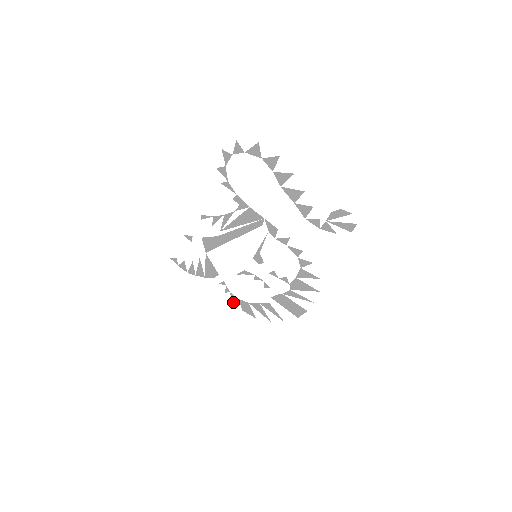
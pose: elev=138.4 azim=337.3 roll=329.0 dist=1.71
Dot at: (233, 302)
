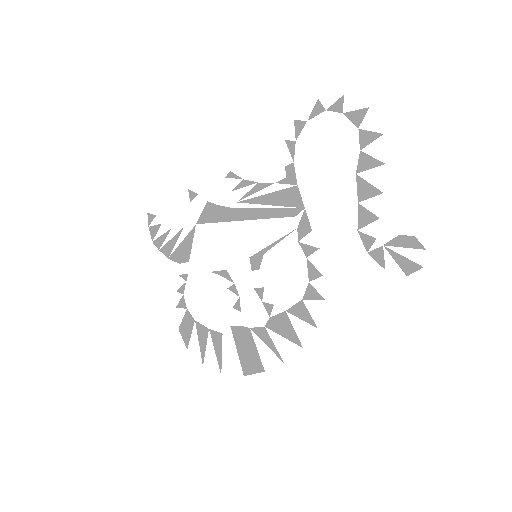
Dot at: (176, 310)
